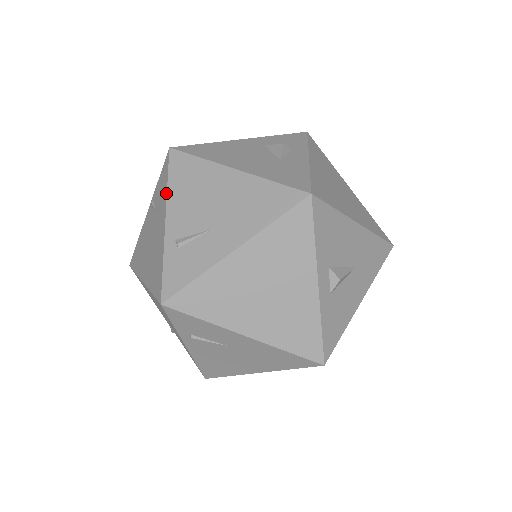
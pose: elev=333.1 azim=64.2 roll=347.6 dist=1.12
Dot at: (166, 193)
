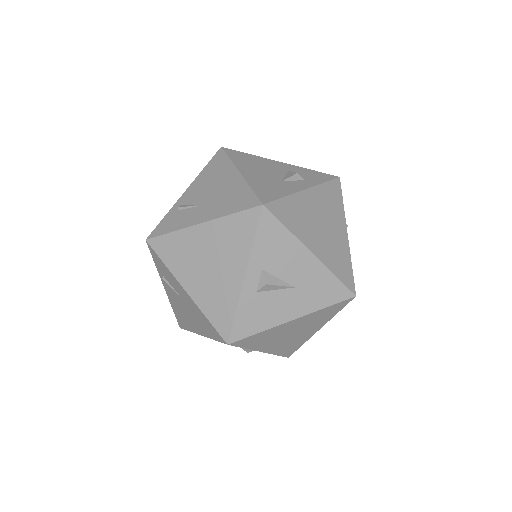
Dot at: (198, 175)
